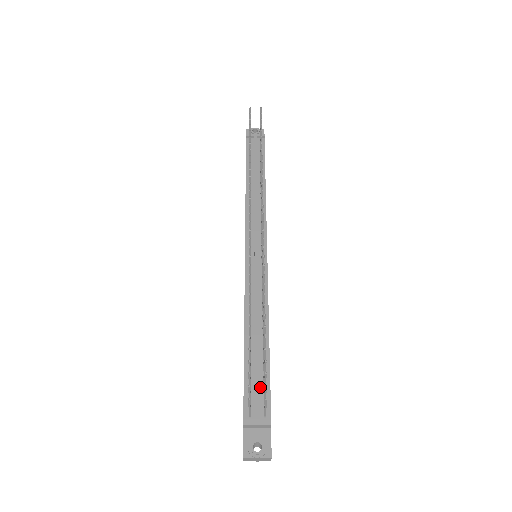
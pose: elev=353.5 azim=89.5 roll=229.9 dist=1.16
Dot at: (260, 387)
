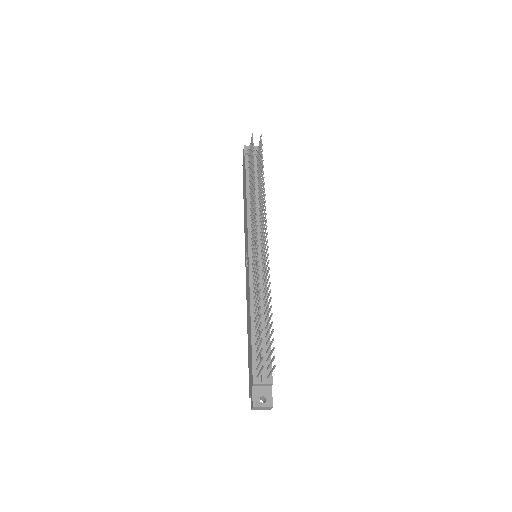
Dot at: (264, 357)
